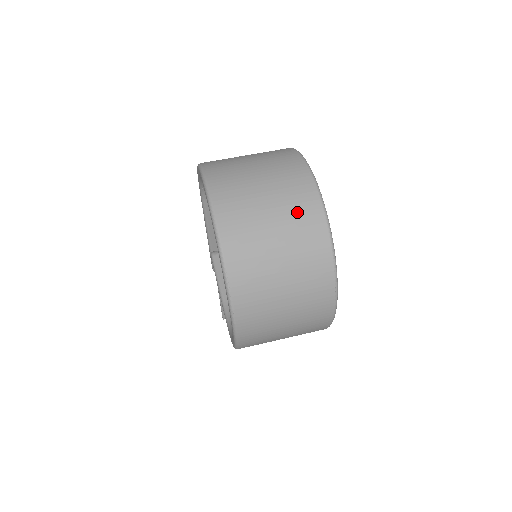
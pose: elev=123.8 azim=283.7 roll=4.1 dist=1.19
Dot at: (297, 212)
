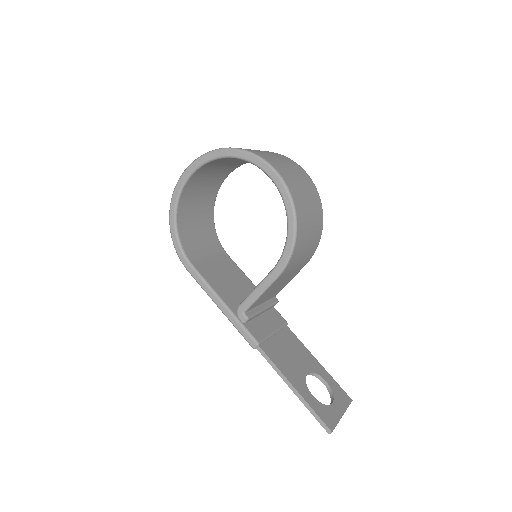
Dot at: occluded
